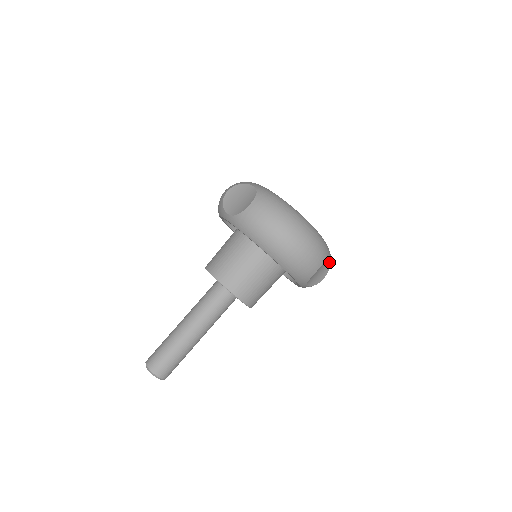
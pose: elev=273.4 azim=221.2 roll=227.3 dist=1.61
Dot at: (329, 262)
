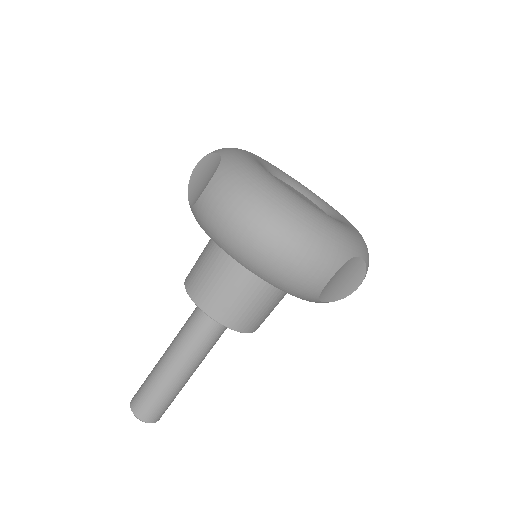
Dot at: (360, 262)
